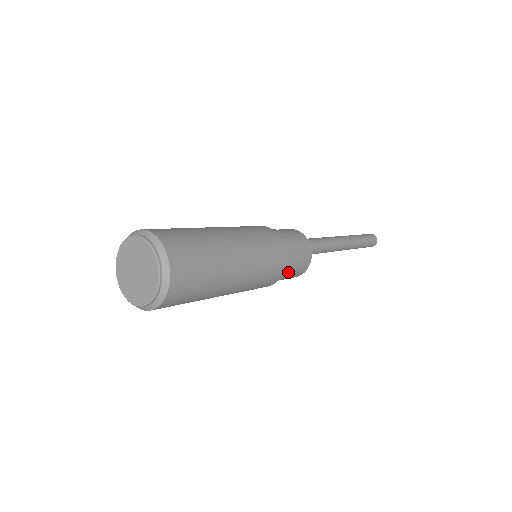
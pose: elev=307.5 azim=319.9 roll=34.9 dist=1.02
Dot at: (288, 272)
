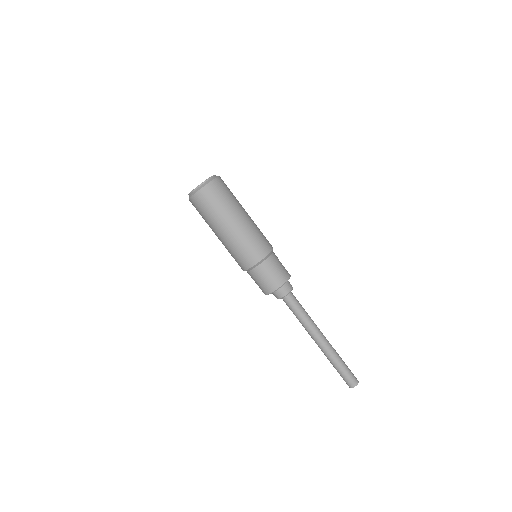
Dot at: (263, 272)
